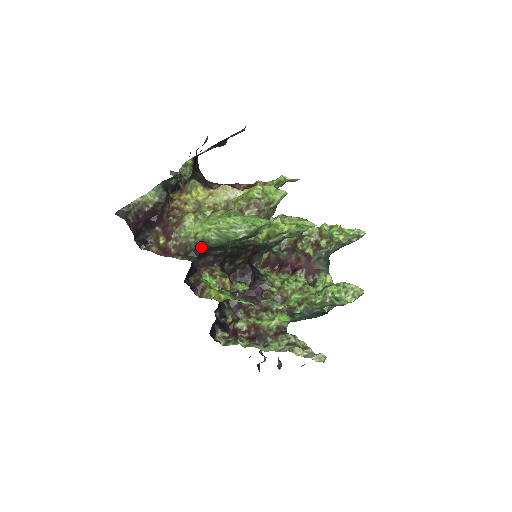
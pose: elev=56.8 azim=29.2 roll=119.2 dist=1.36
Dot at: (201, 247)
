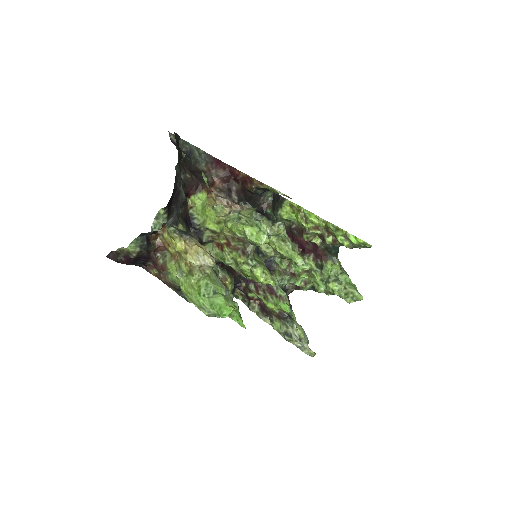
Dot at: occluded
